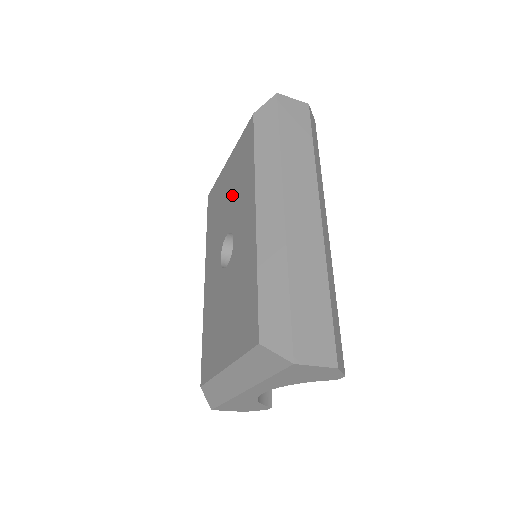
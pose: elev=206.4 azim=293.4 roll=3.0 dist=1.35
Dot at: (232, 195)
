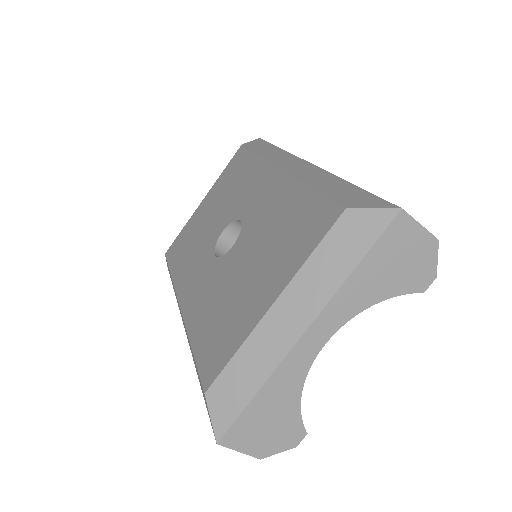
Dot at: (223, 204)
